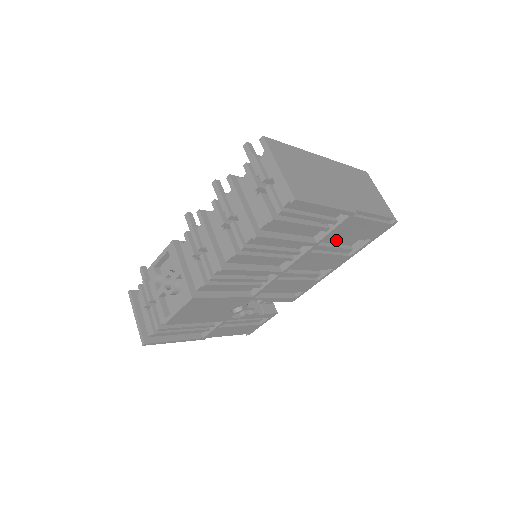
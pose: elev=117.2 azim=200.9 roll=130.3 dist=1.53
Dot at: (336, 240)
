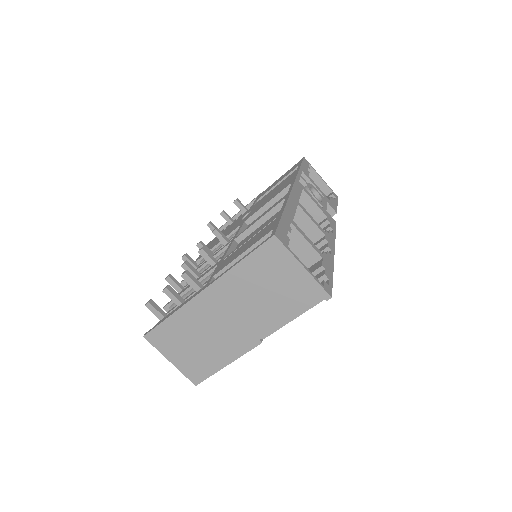
Dot at: occluded
